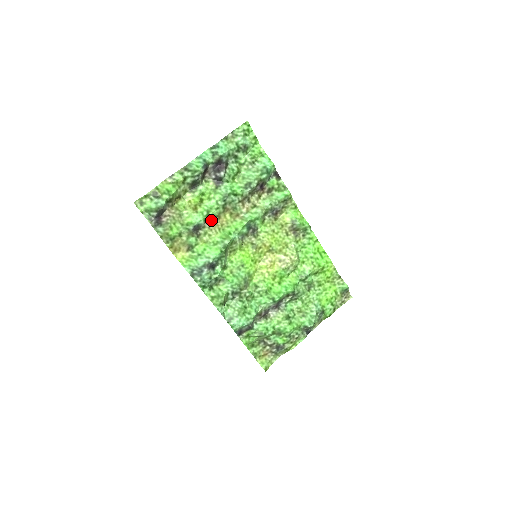
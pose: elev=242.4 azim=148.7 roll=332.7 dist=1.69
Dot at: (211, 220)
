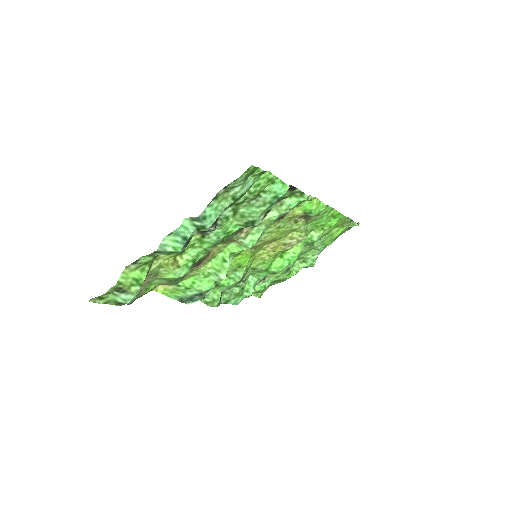
Dot at: (198, 262)
